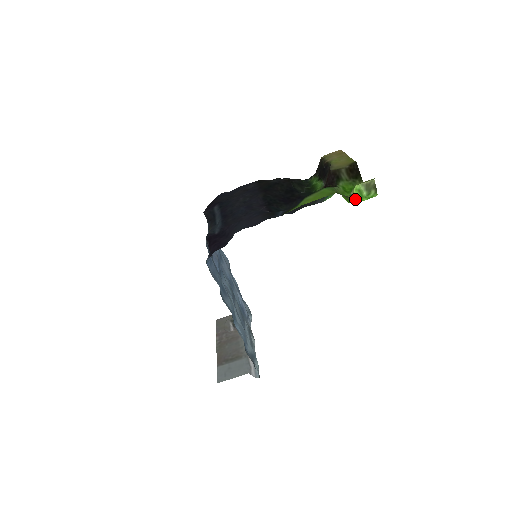
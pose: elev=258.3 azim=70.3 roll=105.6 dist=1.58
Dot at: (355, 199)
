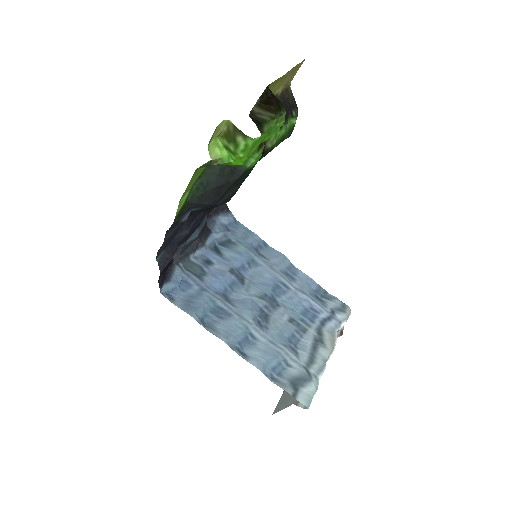
Dot at: (232, 161)
